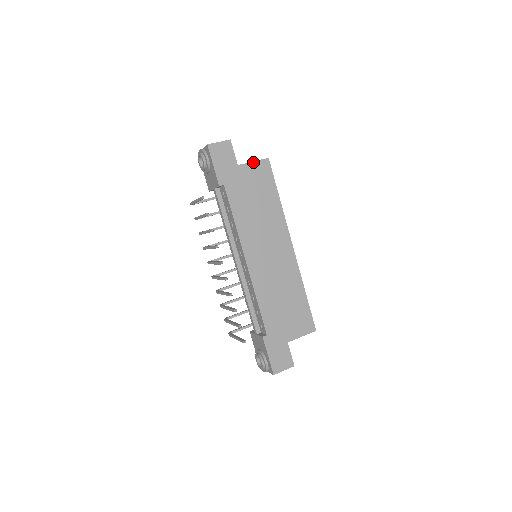
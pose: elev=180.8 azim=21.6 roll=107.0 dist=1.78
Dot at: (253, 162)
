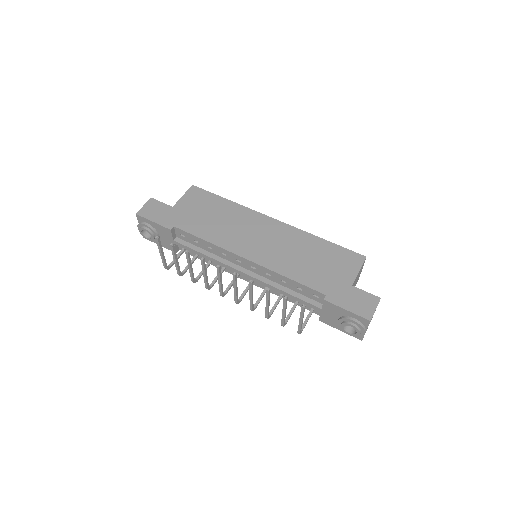
Dot at: (183, 196)
